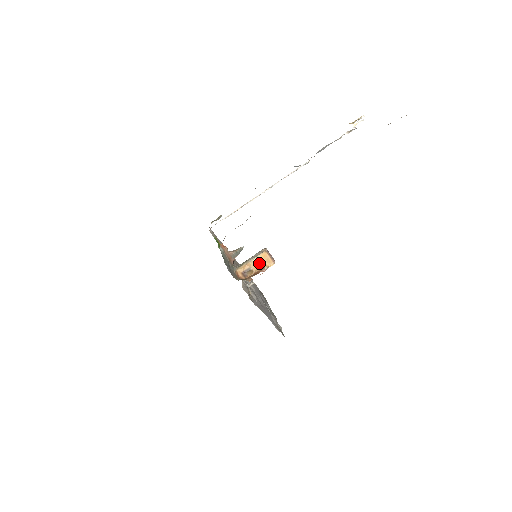
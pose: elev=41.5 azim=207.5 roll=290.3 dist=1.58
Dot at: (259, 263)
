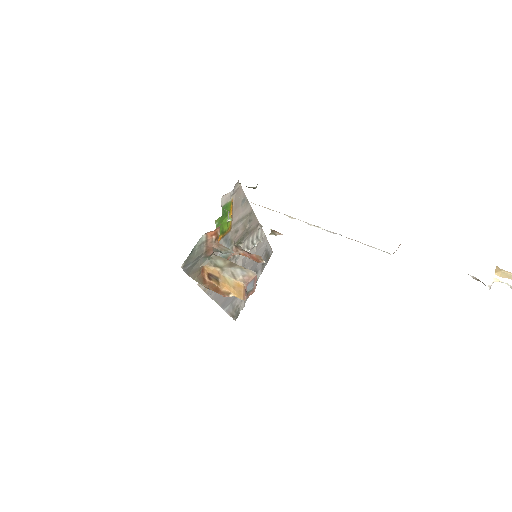
Dot at: (230, 284)
